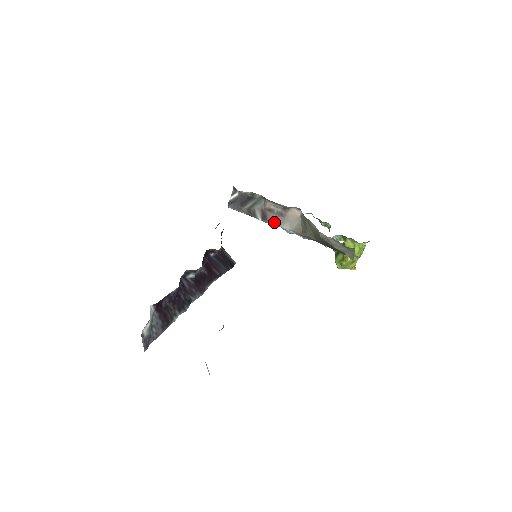
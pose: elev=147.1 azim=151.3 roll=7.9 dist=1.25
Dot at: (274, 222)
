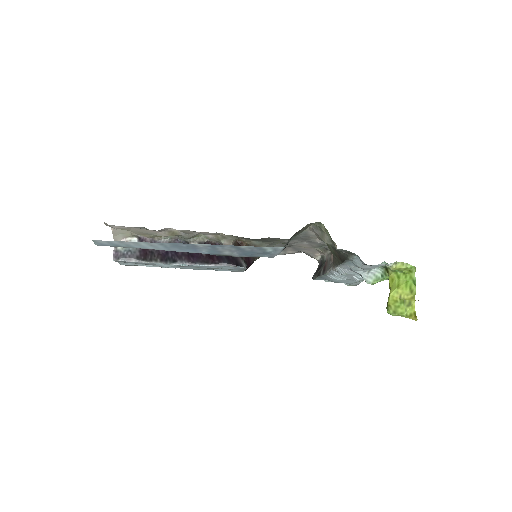
Dot at: (327, 270)
